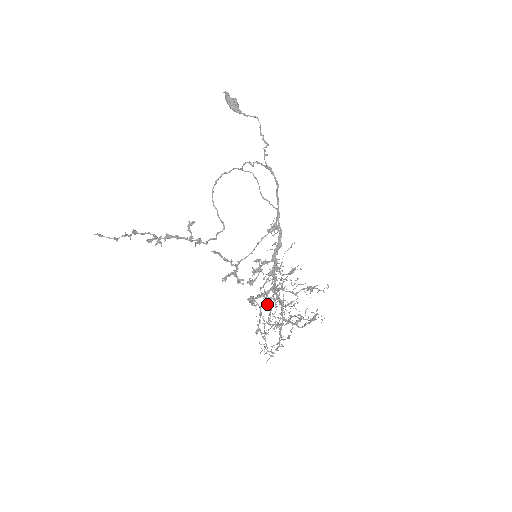
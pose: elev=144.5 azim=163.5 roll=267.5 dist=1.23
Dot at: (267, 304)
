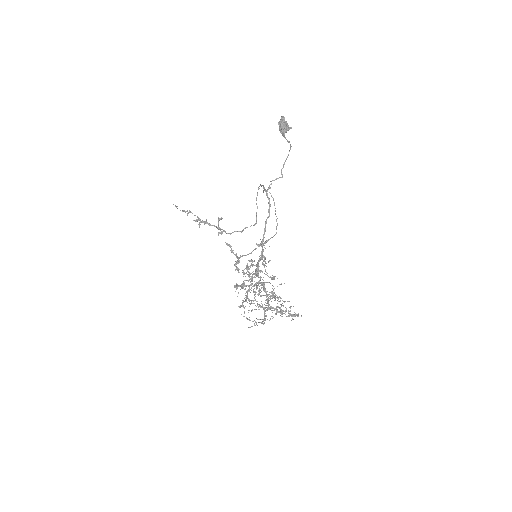
Dot at: (259, 291)
